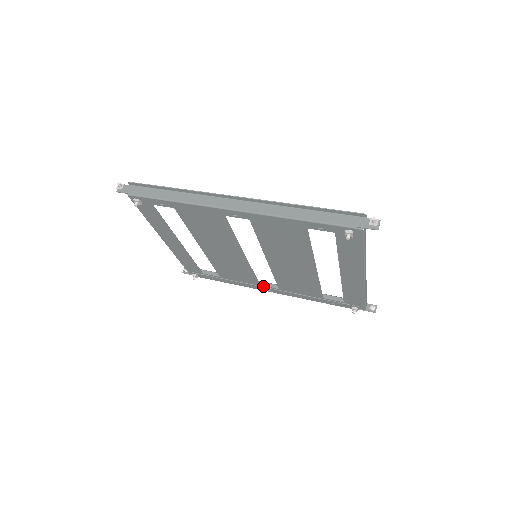
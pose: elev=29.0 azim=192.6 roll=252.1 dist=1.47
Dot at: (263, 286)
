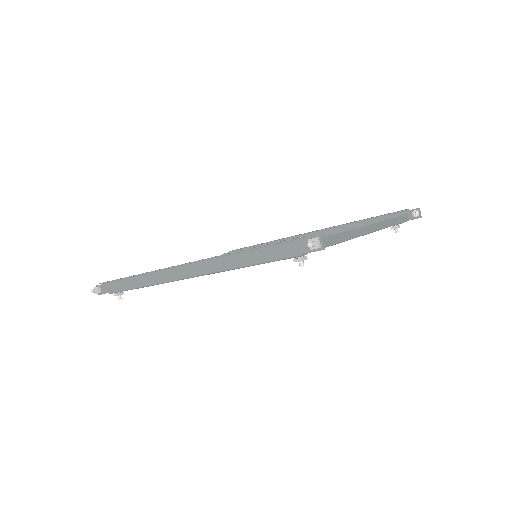
Dot at: occluded
